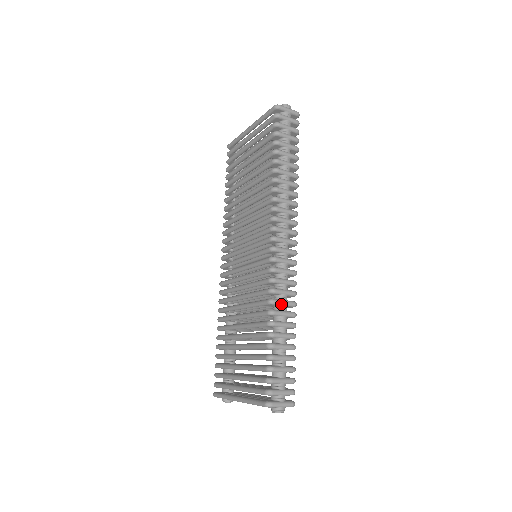
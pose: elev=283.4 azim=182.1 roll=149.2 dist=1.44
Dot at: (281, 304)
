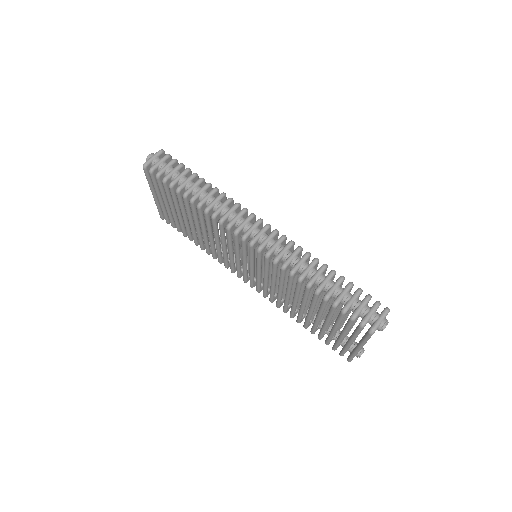
Dot at: (299, 266)
